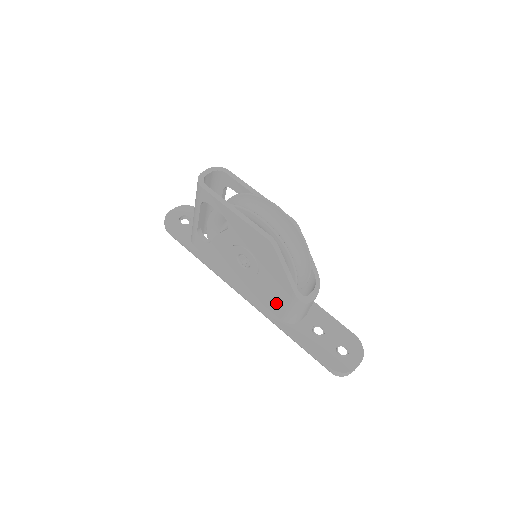
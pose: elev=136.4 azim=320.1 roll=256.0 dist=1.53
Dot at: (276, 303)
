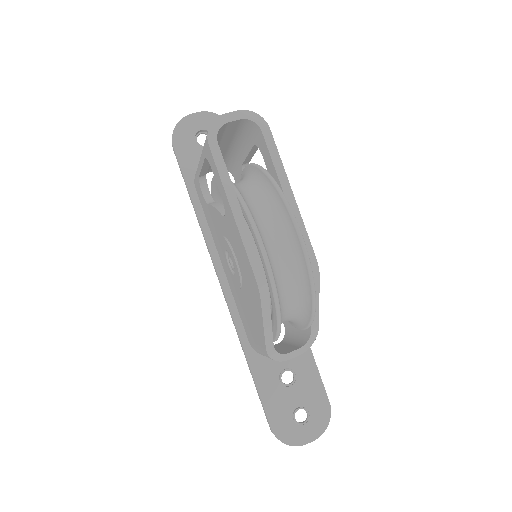
Dot at: (249, 328)
